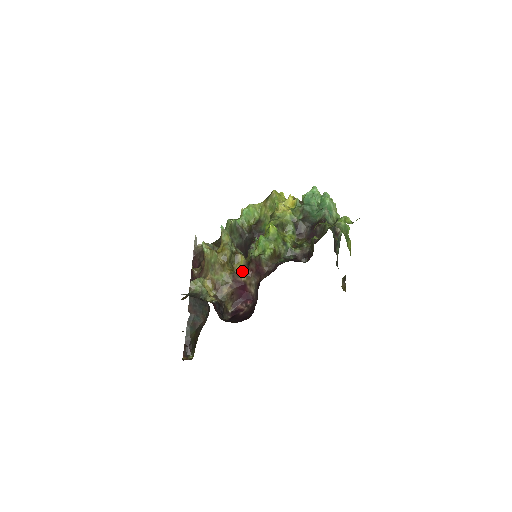
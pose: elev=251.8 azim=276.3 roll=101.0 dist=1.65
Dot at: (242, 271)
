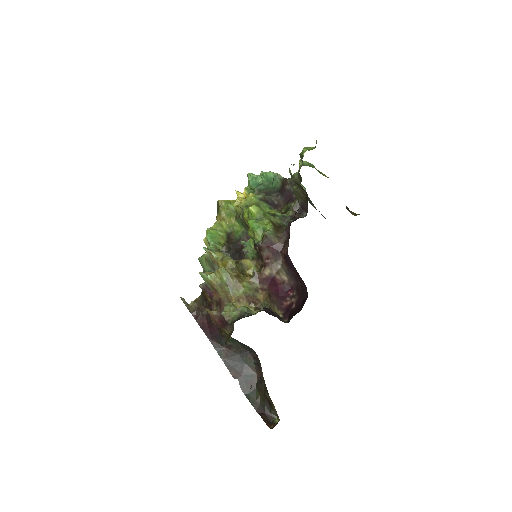
Dot at: (259, 270)
